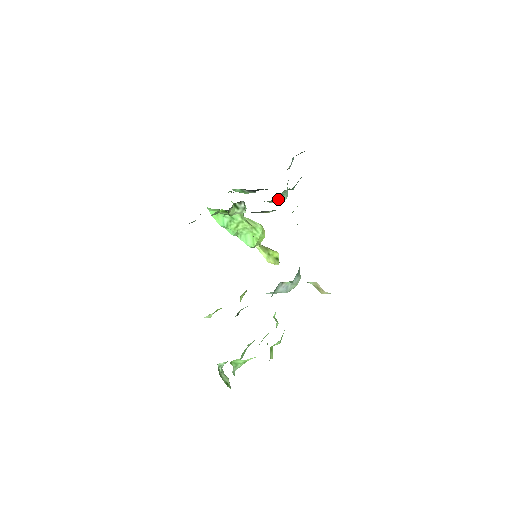
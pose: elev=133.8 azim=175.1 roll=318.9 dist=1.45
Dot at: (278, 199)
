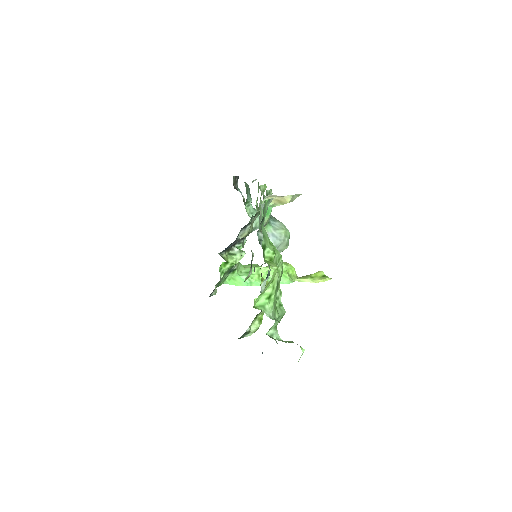
Dot at: occluded
